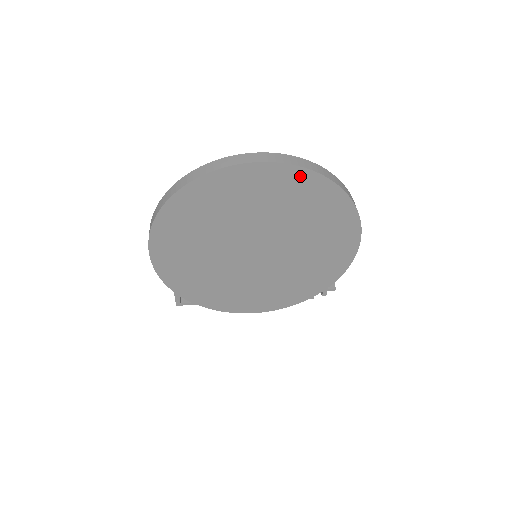
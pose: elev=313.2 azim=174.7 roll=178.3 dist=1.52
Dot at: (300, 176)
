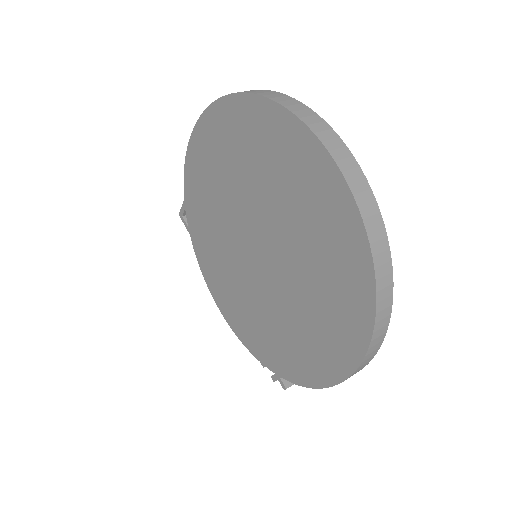
Dot at: (350, 222)
